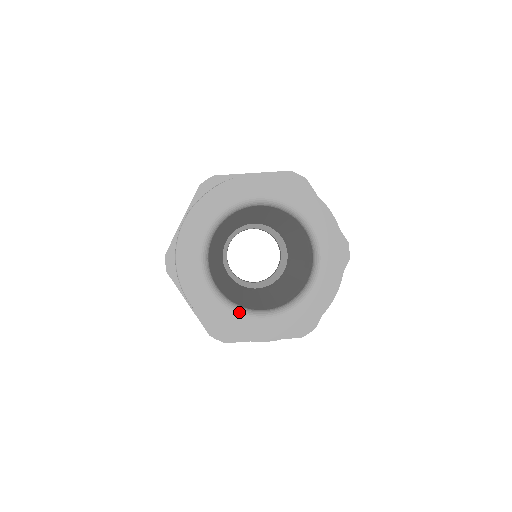
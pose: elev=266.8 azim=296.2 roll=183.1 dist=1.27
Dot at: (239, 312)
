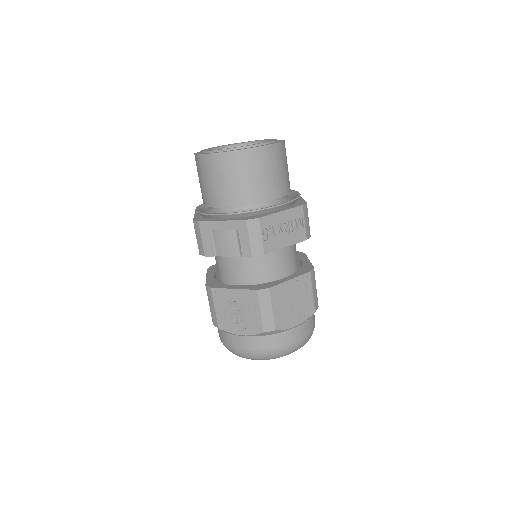
Dot at: occluded
